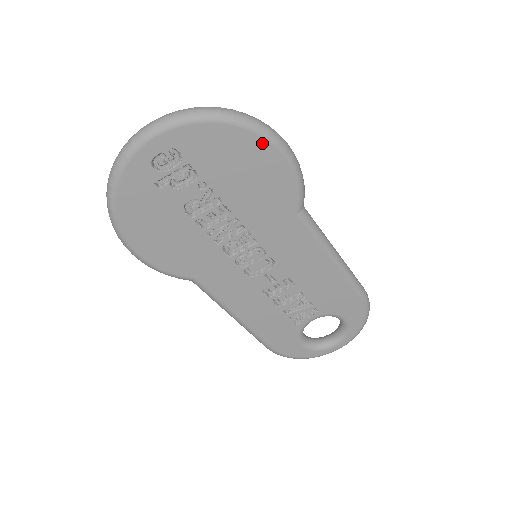
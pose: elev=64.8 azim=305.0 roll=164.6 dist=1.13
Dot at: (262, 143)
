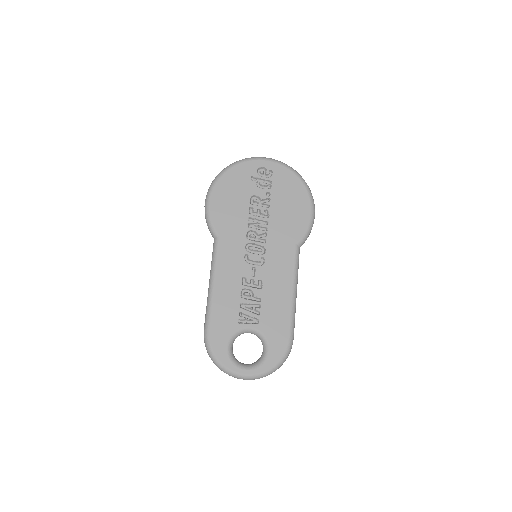
Dot at: (307, 198)
